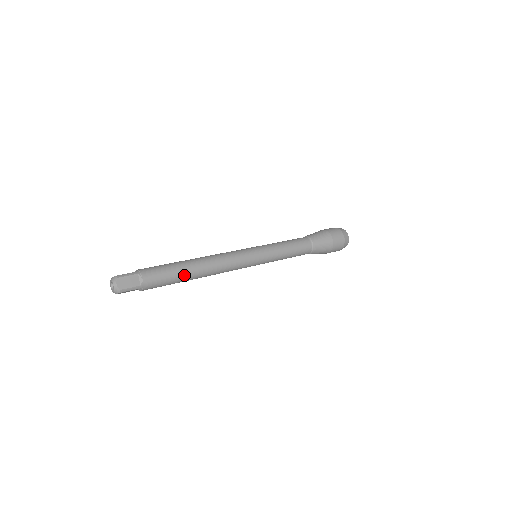
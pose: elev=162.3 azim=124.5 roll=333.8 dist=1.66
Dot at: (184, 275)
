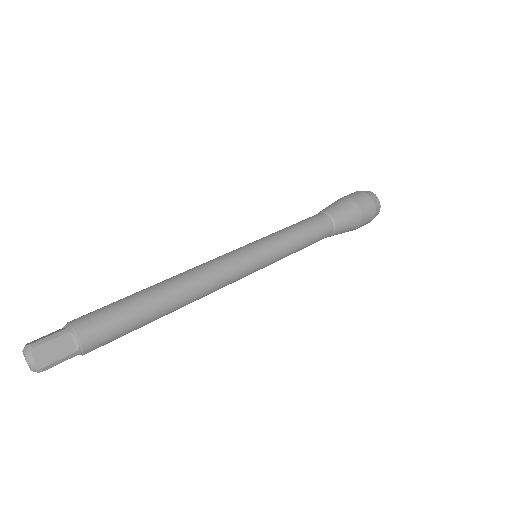
Dot at: (149, 315)
